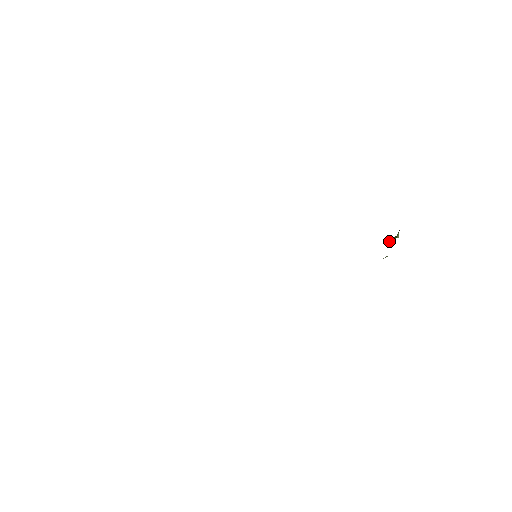
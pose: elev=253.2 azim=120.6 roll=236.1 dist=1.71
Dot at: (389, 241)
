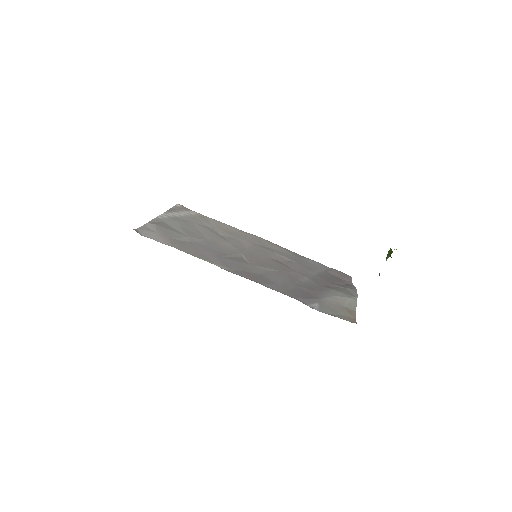
Dot at: (387, 254)
